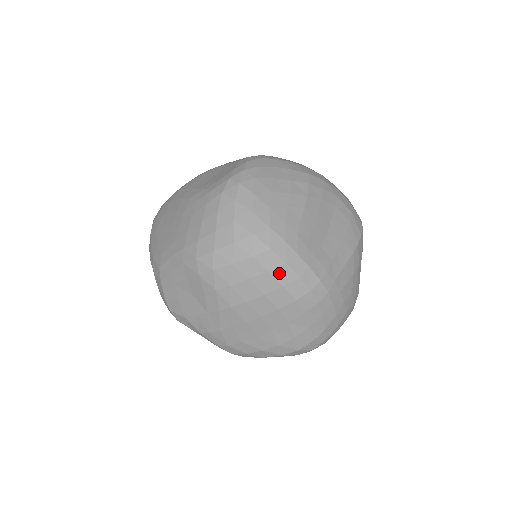
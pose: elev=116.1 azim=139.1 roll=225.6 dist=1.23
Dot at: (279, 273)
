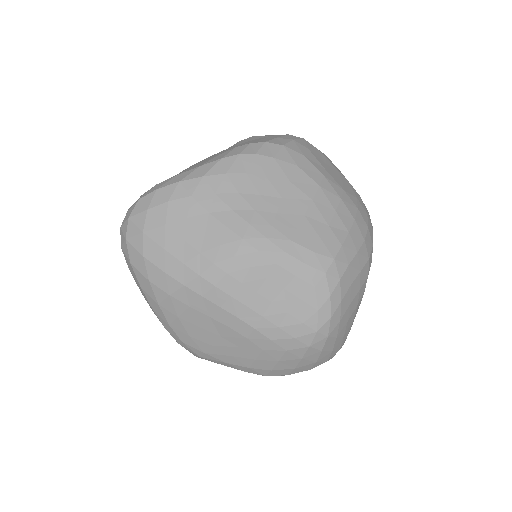
Dot at: occluded
